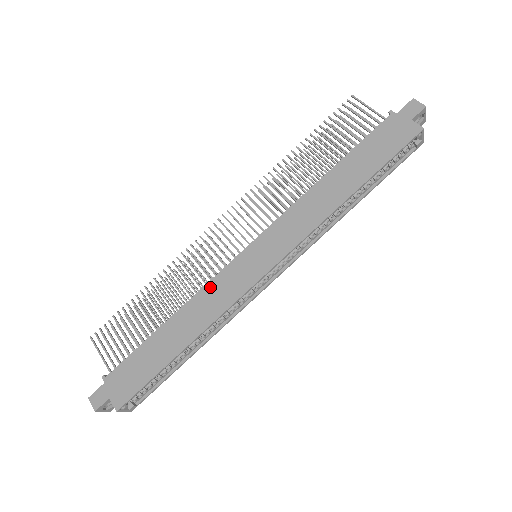
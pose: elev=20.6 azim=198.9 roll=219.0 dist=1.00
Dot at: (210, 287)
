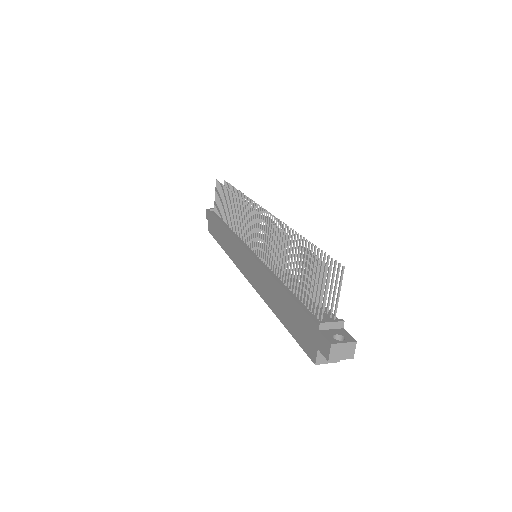
Dot at: (234, 241)
